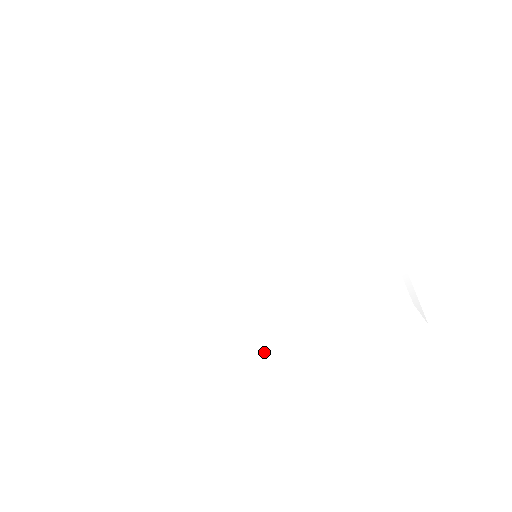
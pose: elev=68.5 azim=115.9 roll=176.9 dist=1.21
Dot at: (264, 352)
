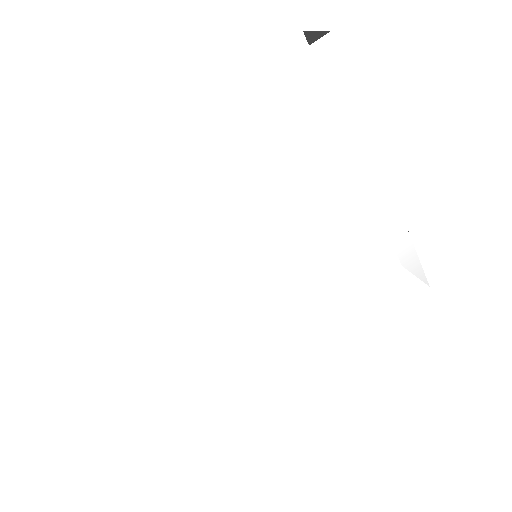
Dot at: (279, 354)
